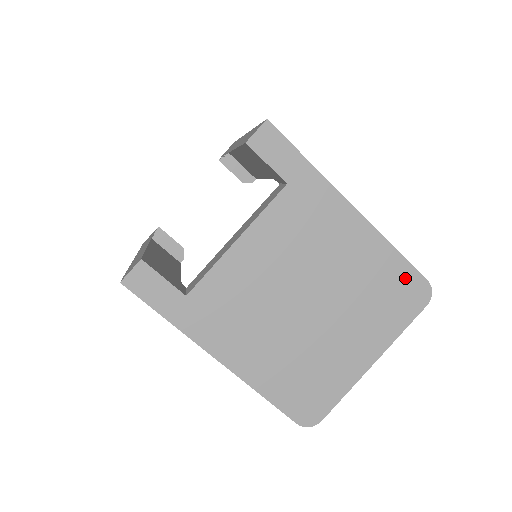
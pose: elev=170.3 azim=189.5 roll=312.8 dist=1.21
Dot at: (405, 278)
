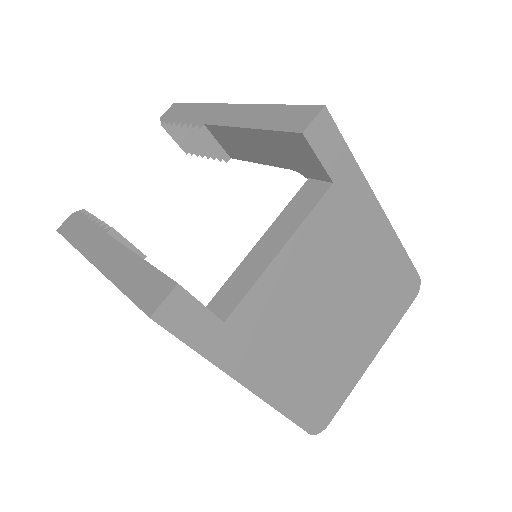
Dot at: (405, 275)
